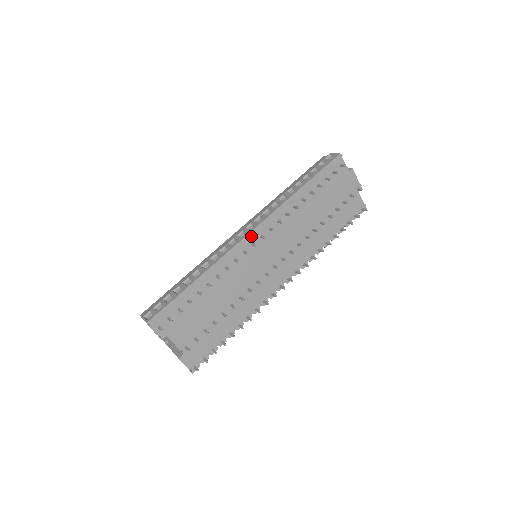
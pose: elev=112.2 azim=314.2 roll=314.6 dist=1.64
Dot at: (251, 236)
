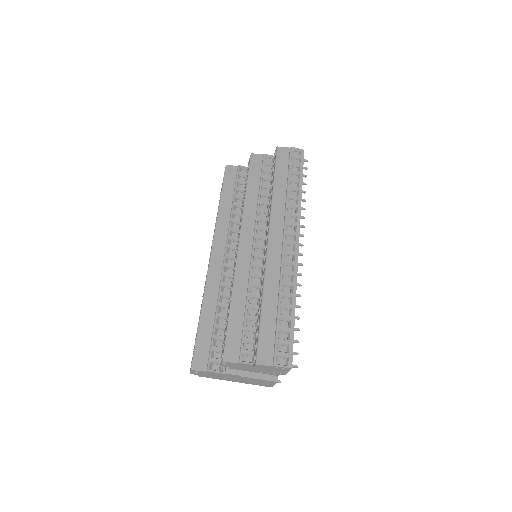
Dot at: (298, 247)
